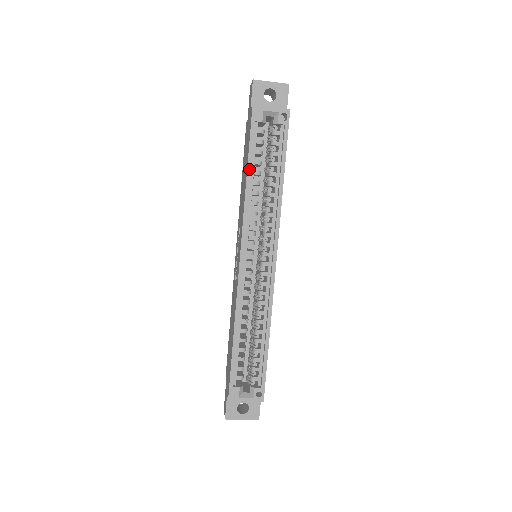
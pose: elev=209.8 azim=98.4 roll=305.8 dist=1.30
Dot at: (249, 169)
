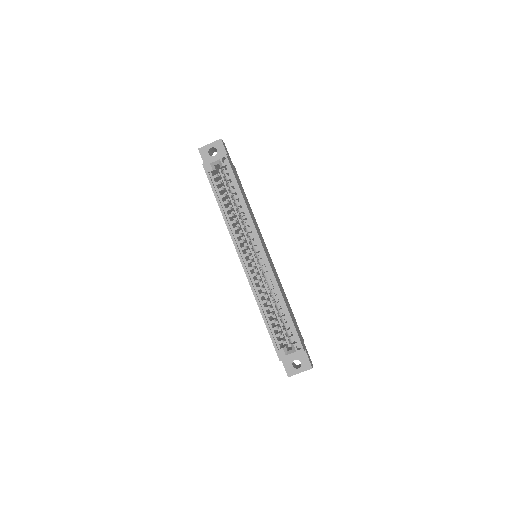
Dot at: (219, 203)
